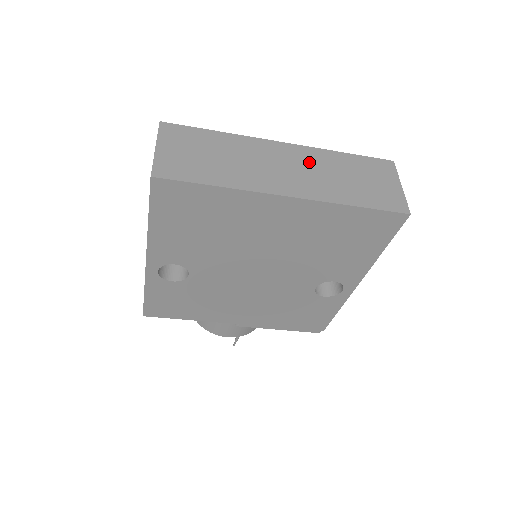
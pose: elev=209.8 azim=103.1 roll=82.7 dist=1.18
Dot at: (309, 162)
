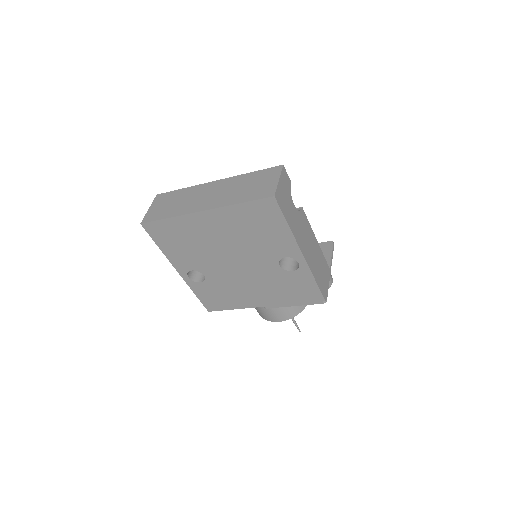
Dot at: (225, 187)
